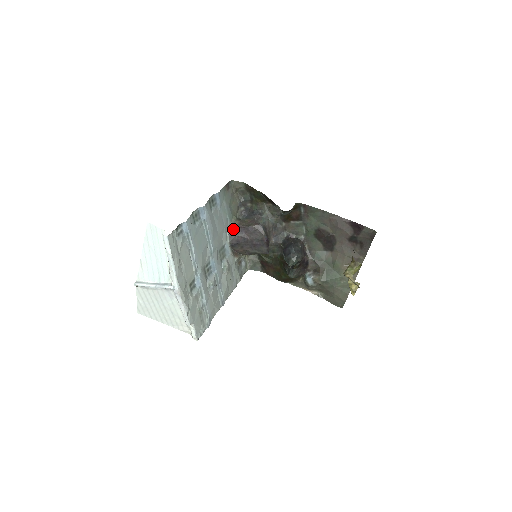
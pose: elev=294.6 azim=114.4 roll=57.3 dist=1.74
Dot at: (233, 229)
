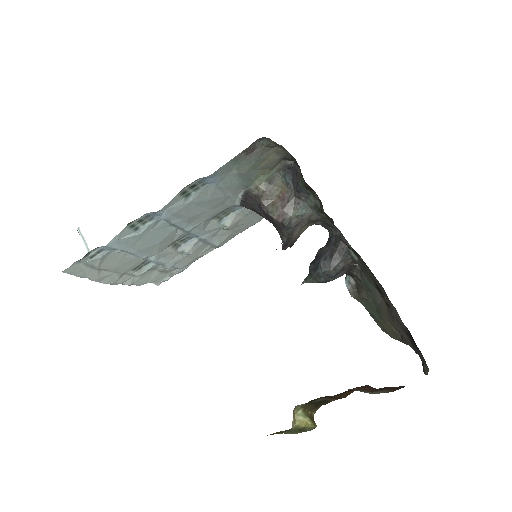
Dot at: (250, 195)
